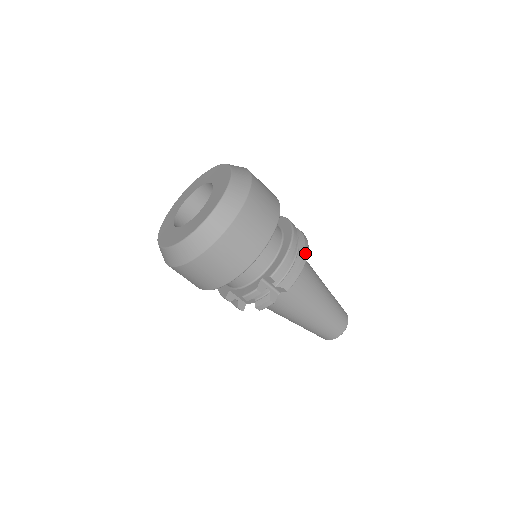
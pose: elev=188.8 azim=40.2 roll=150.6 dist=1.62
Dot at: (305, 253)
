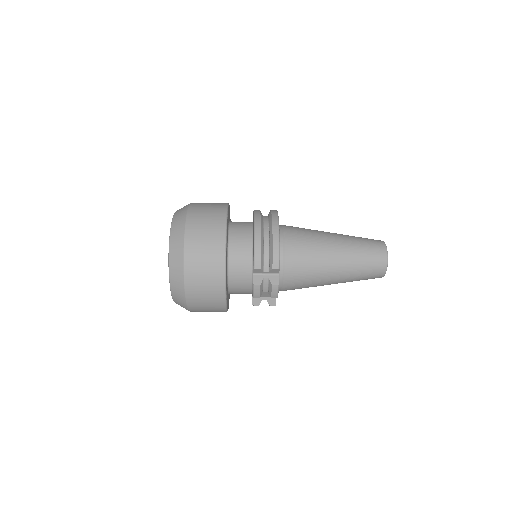
Dot at: (274, 228)
